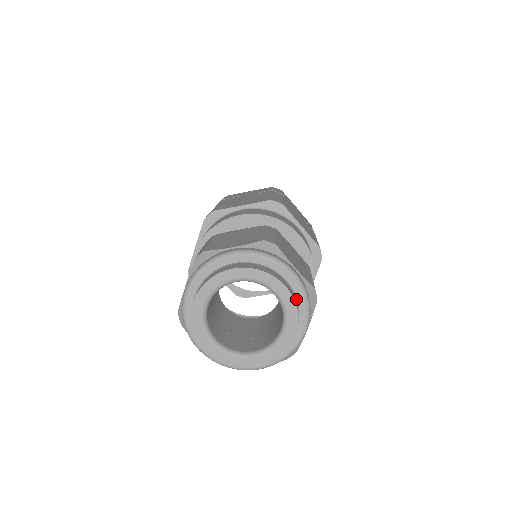
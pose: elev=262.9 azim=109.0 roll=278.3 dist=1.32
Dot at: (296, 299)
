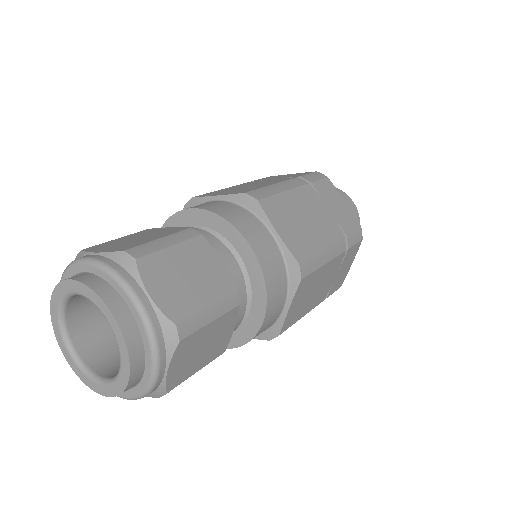
Dot at: (141, 333)
